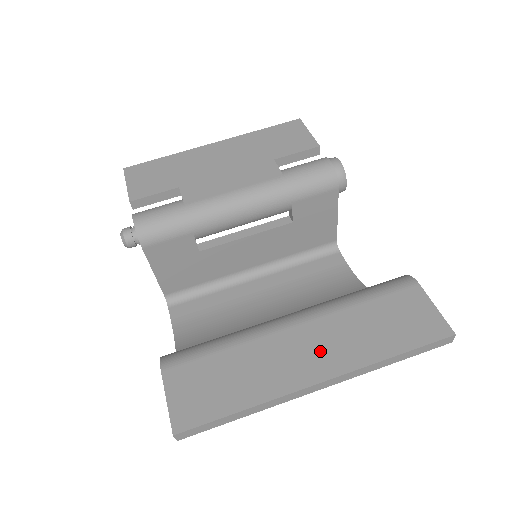
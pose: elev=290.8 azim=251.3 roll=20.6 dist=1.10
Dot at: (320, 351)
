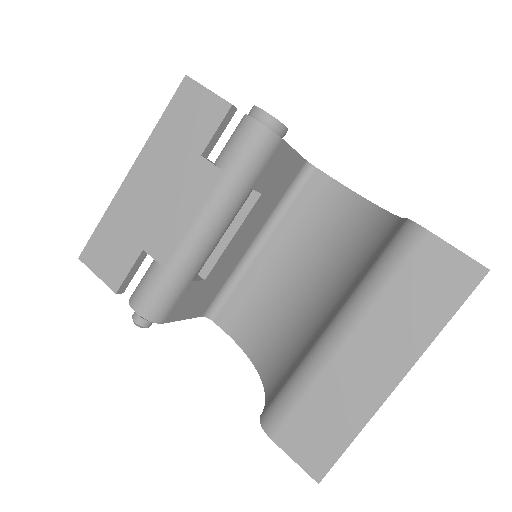
Dot at: (382, 354)
